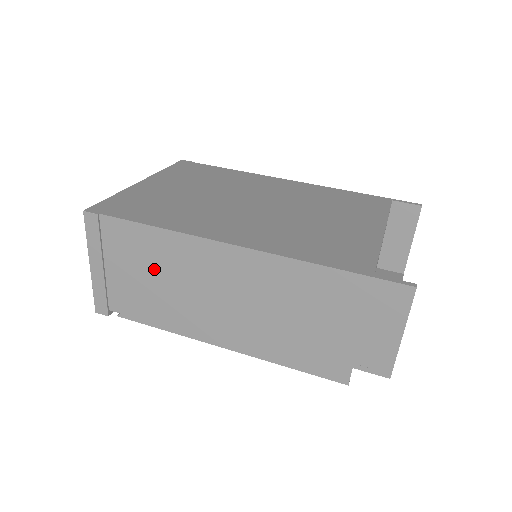
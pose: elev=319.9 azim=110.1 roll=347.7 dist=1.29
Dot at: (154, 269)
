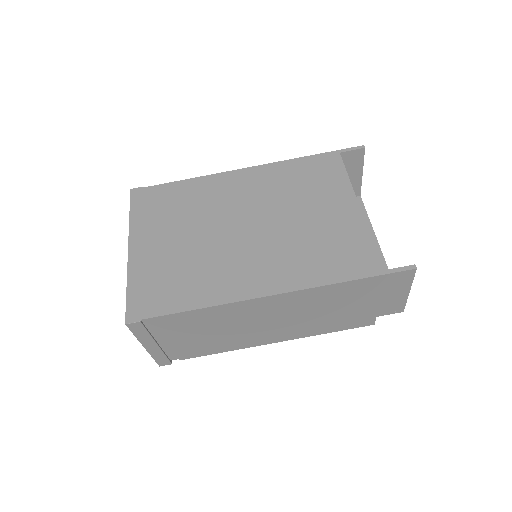
Dot at: (204, 329)
